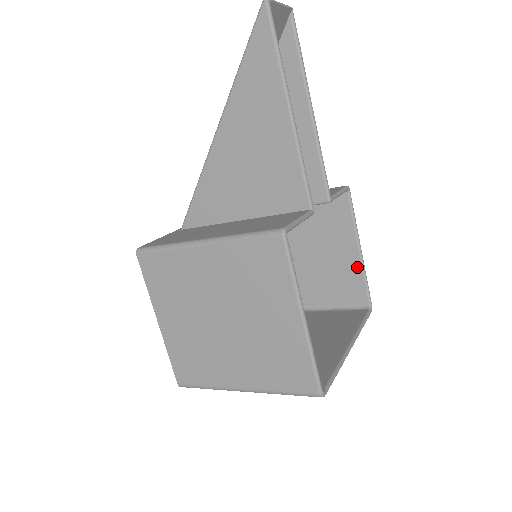
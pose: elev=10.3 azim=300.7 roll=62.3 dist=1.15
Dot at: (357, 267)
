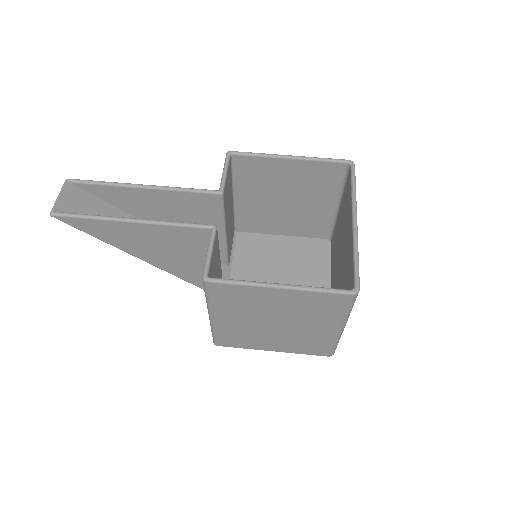
Dot at: (306, 164)
